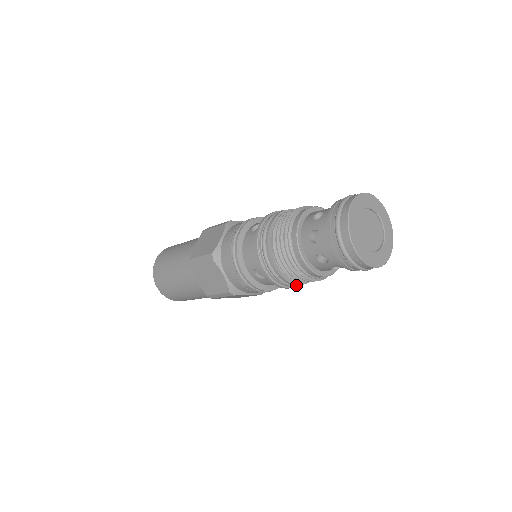
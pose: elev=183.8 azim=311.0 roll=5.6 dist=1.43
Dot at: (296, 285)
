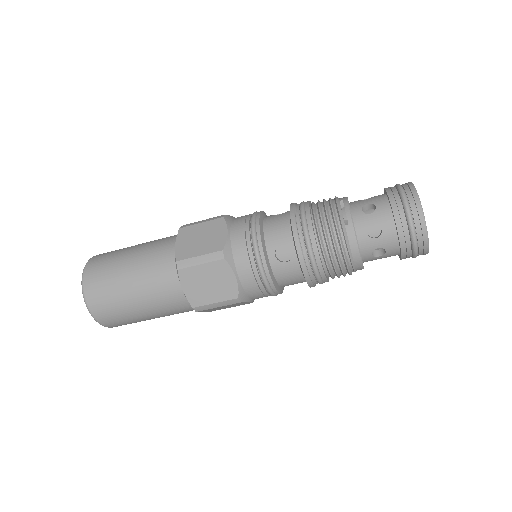
Dot at: occluded
